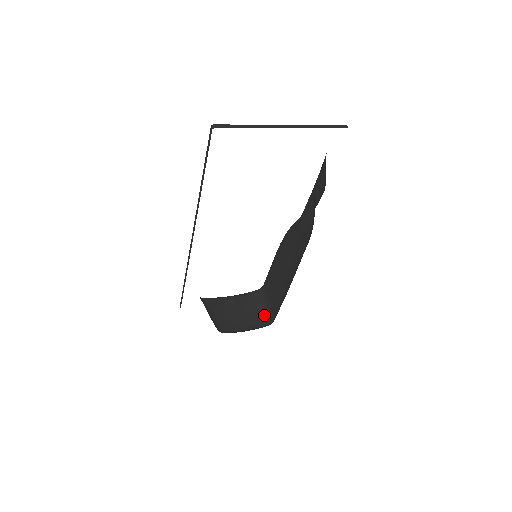
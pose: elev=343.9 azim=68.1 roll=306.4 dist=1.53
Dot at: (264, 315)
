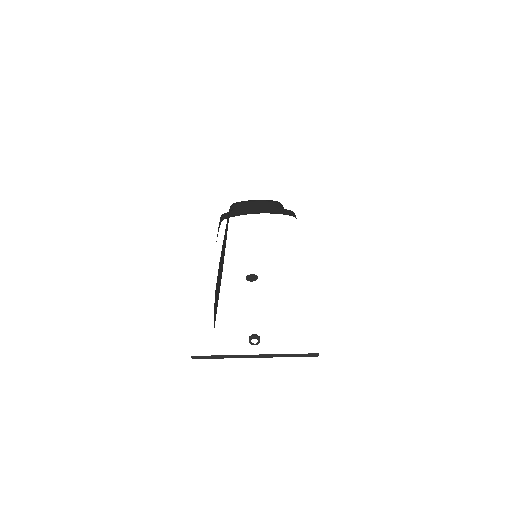
Dot at: occluded
